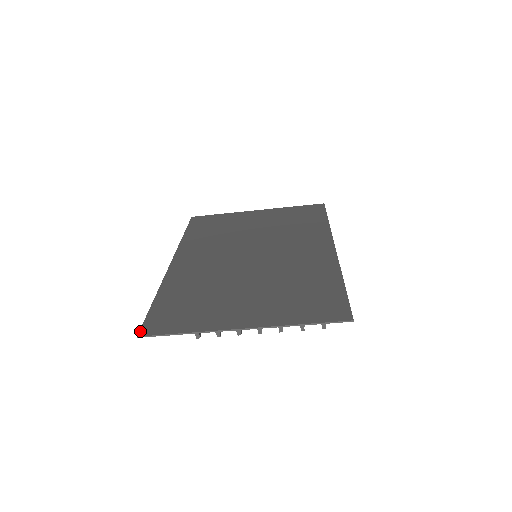
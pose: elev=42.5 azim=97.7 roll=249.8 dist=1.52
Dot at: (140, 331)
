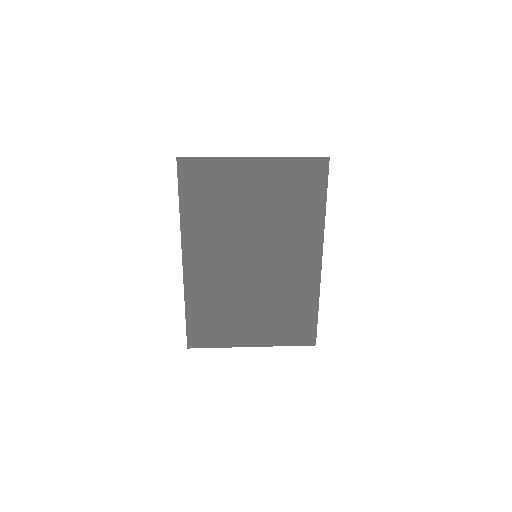
Dot at: (188, 344)
